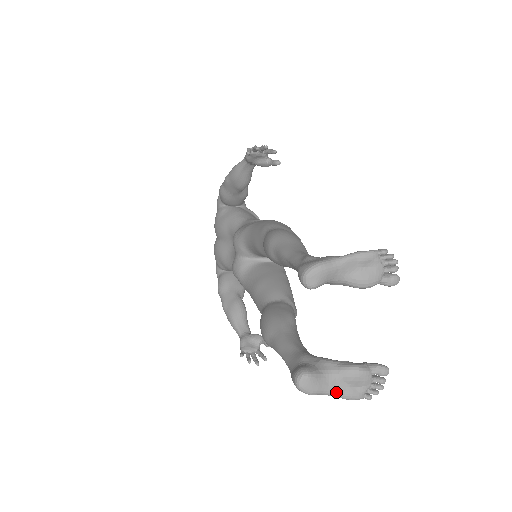
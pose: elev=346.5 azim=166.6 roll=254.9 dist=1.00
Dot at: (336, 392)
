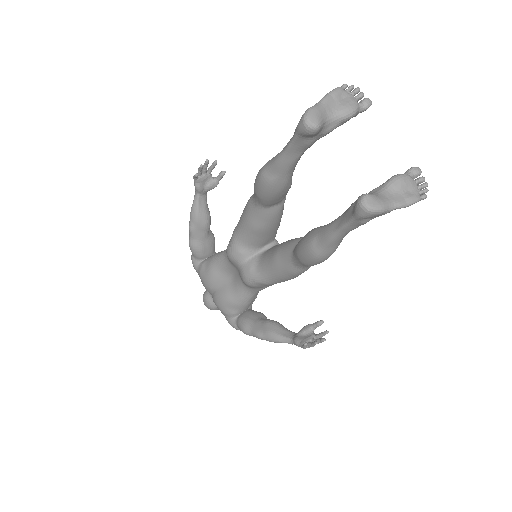
Dot at: (398, 201)
